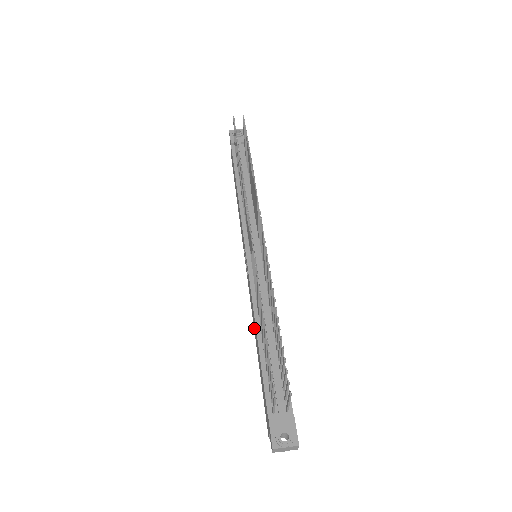
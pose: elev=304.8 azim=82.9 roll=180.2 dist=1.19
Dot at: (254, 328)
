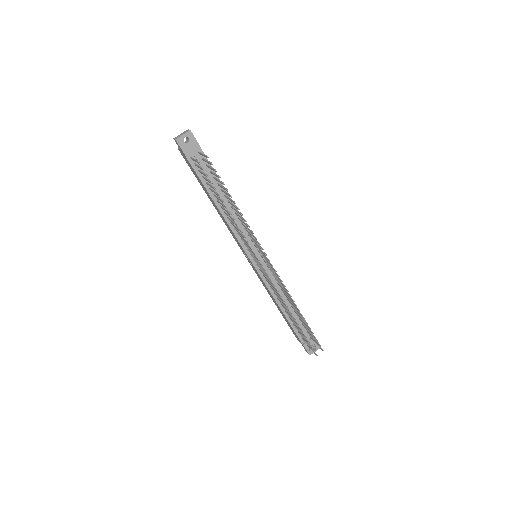
Dot at: (269, 294)
